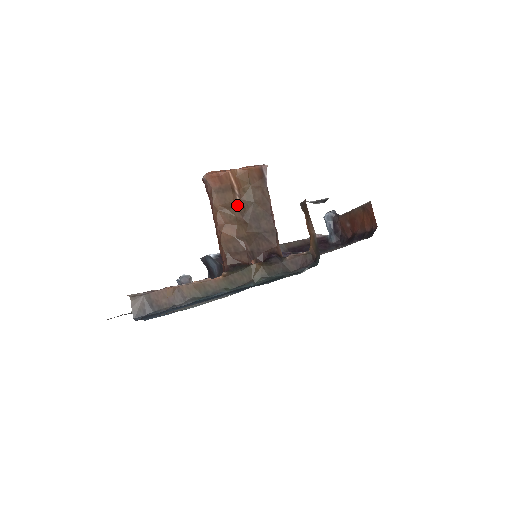
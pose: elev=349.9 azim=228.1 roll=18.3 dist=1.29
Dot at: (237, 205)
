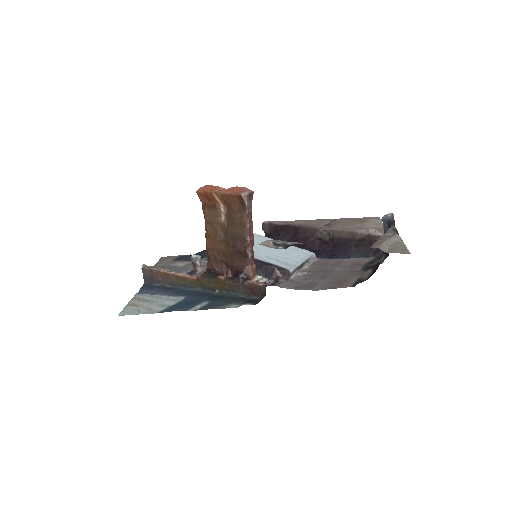
Dot at: (220, 222)
